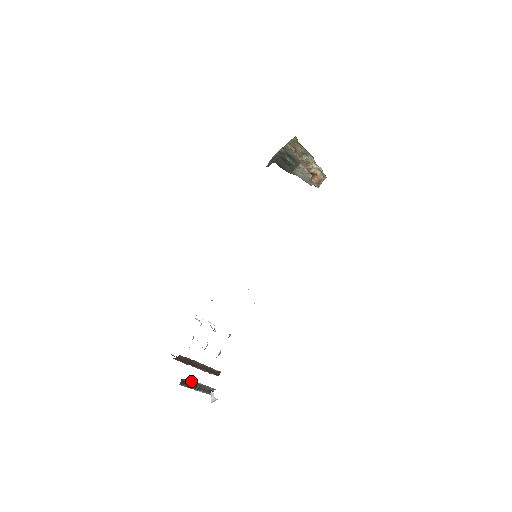
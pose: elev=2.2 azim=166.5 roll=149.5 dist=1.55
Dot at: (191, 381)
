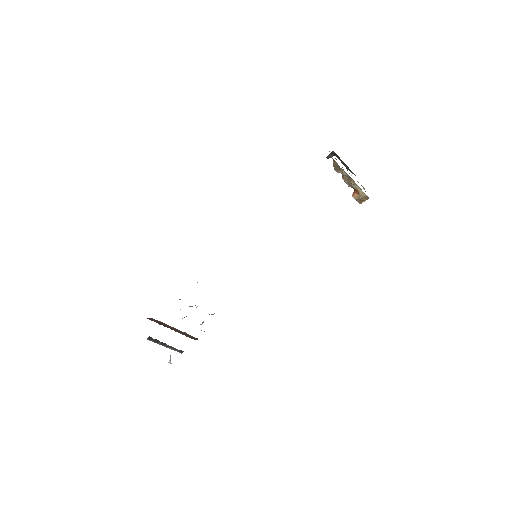
Dot at: (158, 340)
